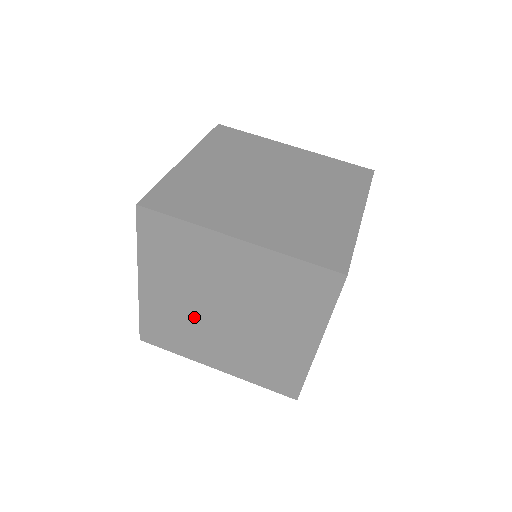
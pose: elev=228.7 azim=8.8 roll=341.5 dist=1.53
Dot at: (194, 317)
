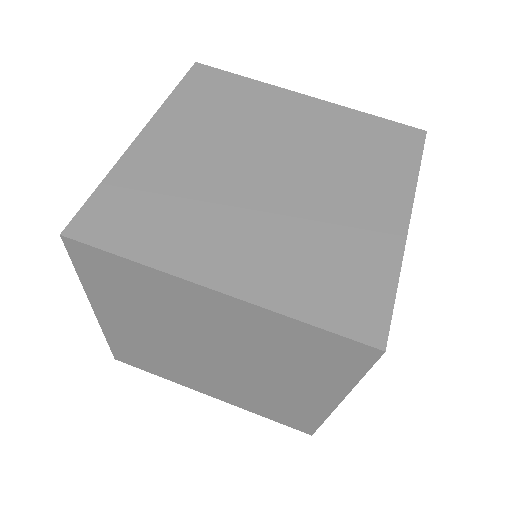
Dot at: (173, 353)
